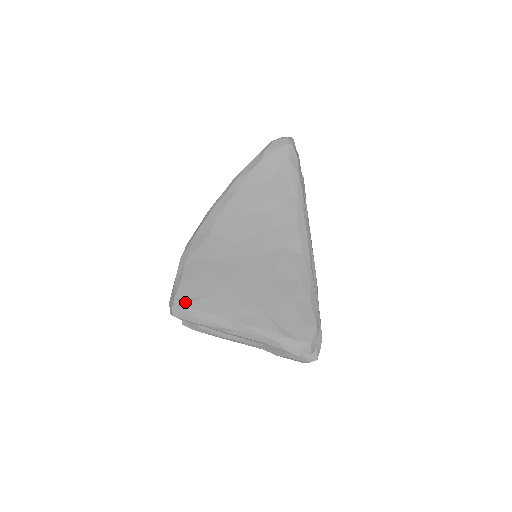
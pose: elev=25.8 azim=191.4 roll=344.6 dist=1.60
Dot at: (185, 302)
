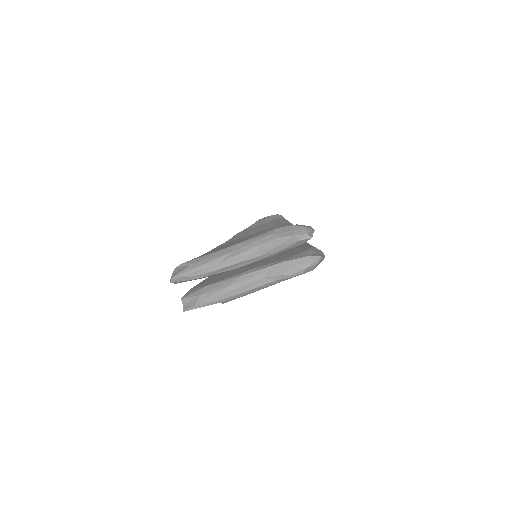
Dot at: (185, 262)
